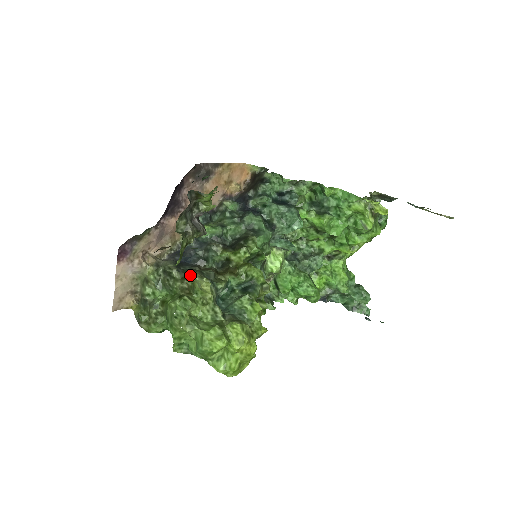
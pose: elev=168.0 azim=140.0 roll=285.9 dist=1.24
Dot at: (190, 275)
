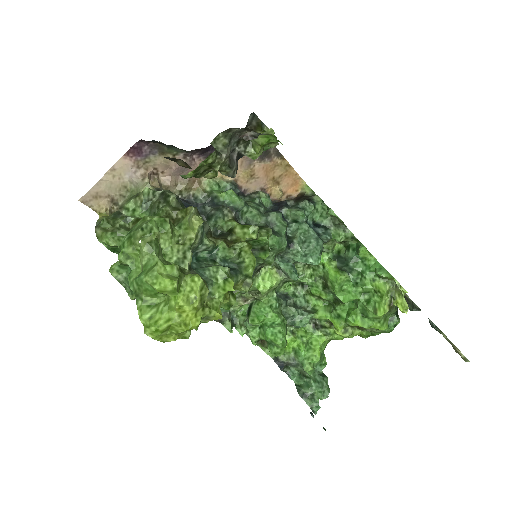
Dot at: (187, 207)
